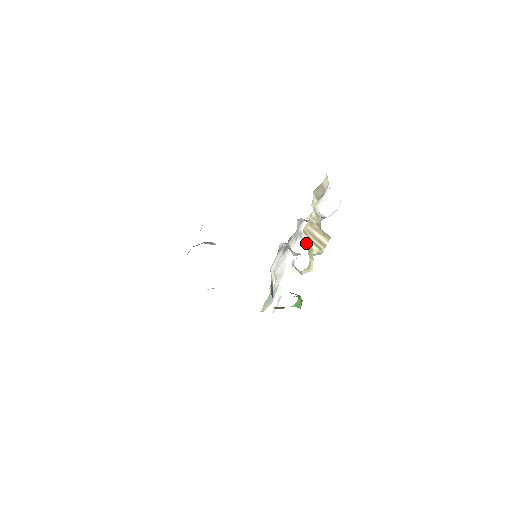
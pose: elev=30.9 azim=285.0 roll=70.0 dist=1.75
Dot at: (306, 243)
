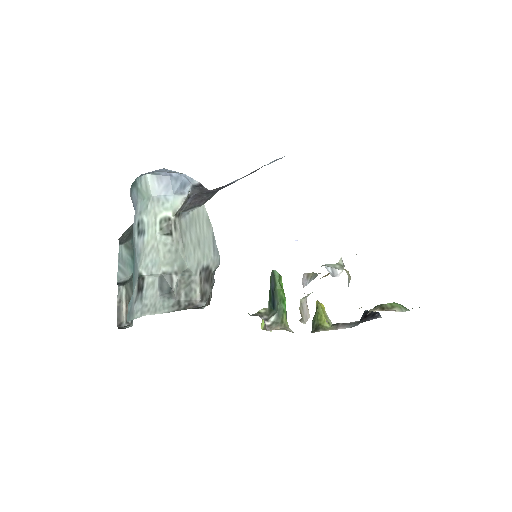
Dot at: occluded
